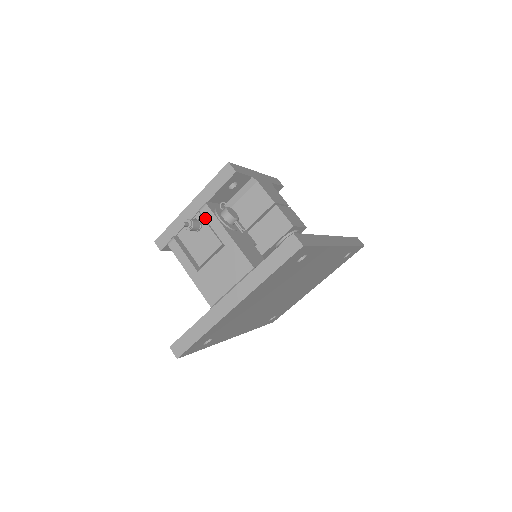
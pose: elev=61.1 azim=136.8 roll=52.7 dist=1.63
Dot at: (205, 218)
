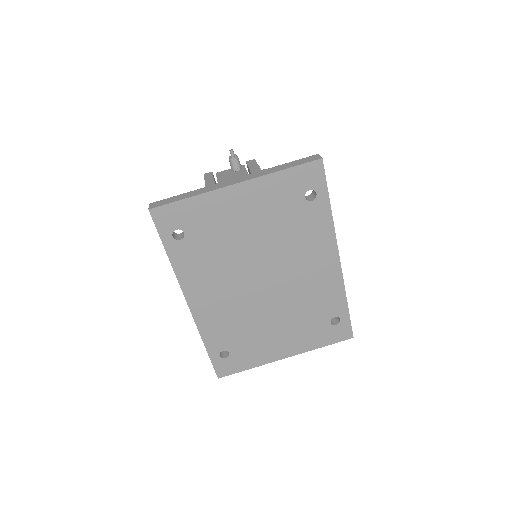
Dot at: (248, 164)
